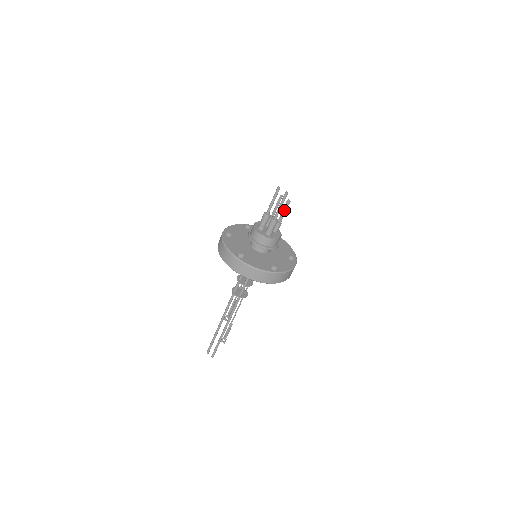
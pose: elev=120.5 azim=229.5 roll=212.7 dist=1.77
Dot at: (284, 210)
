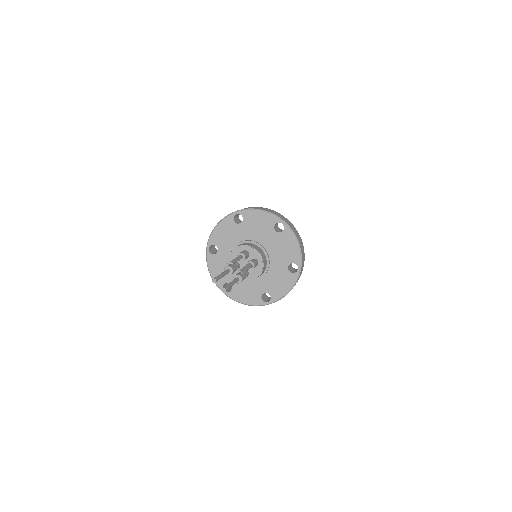
Dot at: (245, 269)
